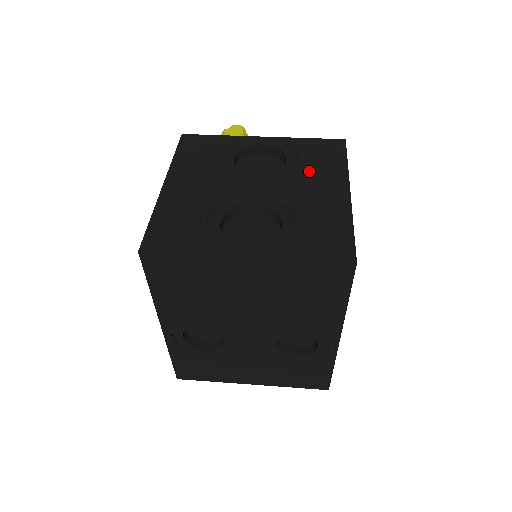
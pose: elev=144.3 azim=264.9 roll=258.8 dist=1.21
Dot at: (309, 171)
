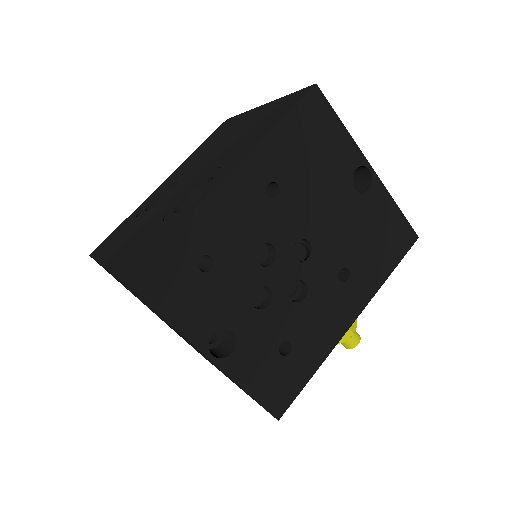
Dot at: occluded
